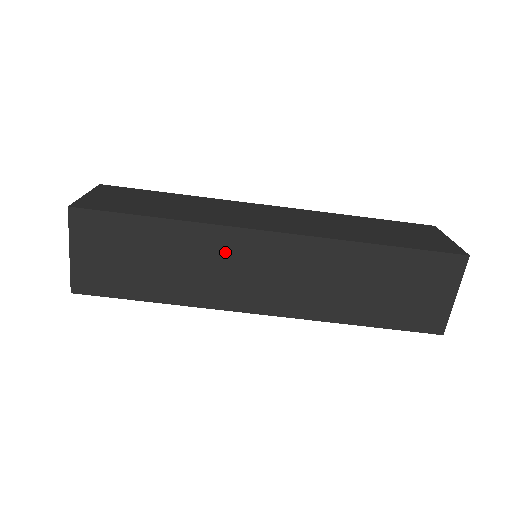
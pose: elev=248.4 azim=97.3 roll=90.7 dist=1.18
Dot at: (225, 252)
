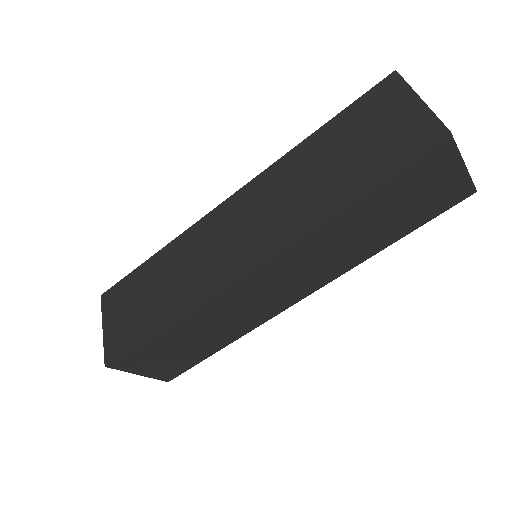
Dot at: (231, 302)
